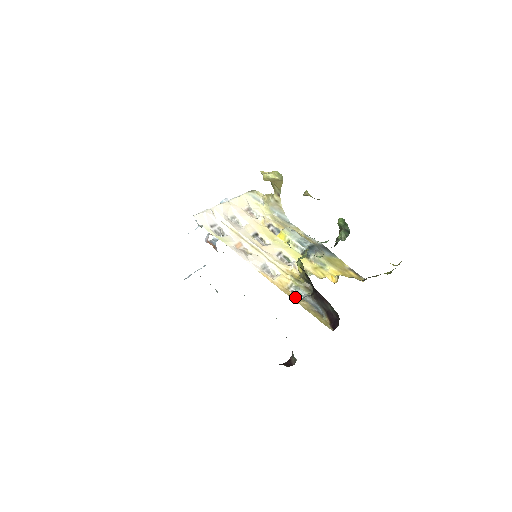
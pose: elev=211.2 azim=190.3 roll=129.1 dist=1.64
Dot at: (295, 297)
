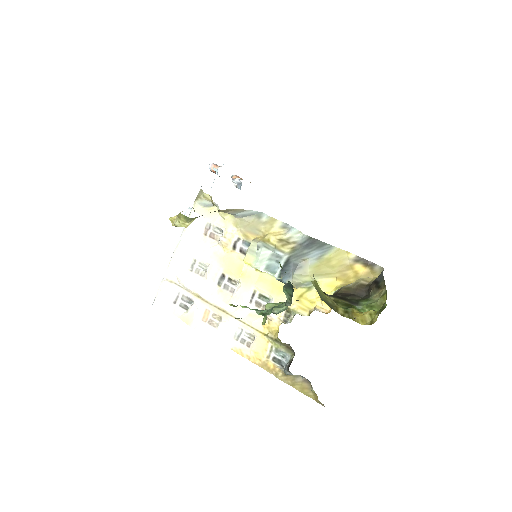
Dot at: (276, 370)
